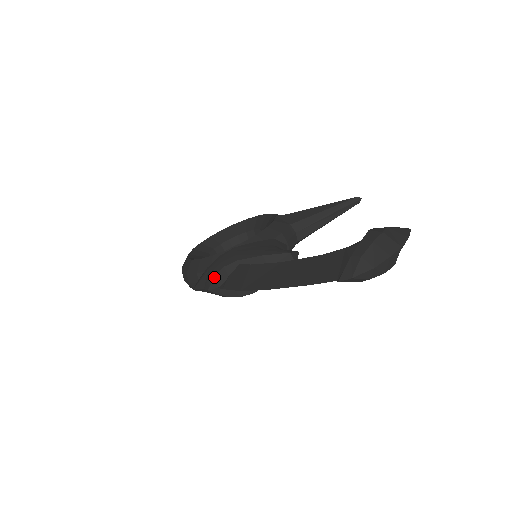
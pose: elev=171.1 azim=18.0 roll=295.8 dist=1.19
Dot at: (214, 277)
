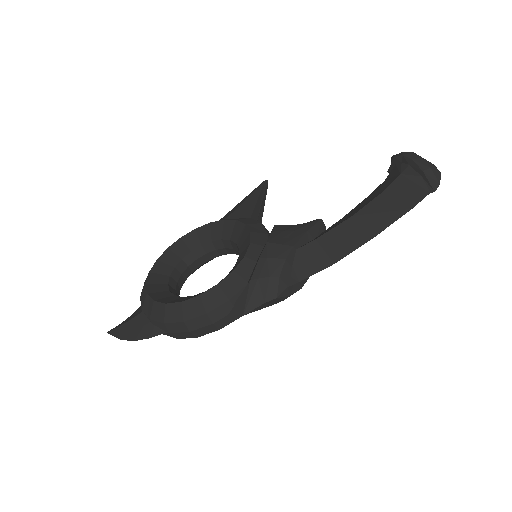
Dot at: (280, 277)
